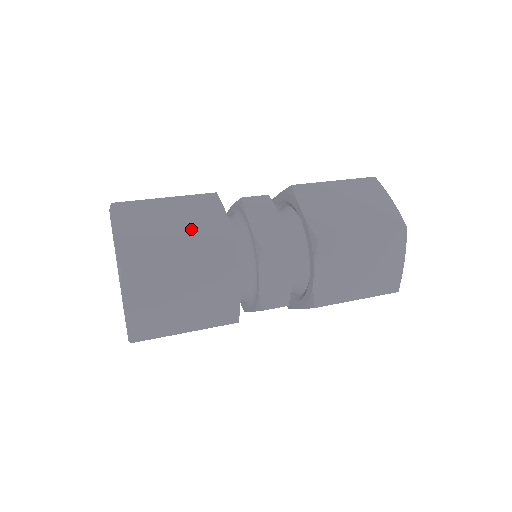
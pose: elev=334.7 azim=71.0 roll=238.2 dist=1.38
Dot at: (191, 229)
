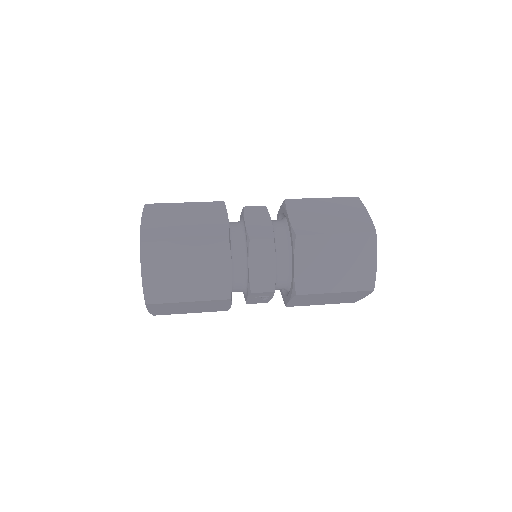
Dot at: (198, 223)
